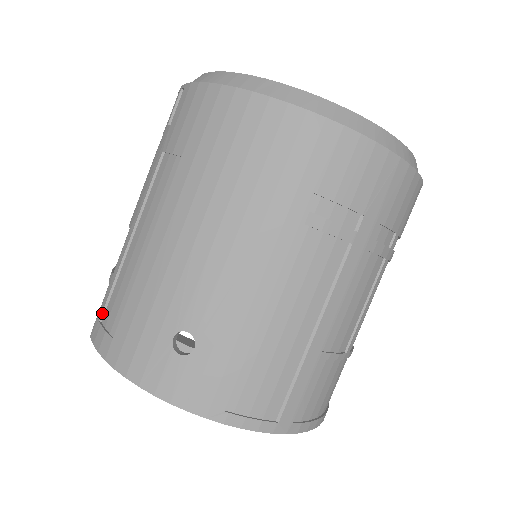
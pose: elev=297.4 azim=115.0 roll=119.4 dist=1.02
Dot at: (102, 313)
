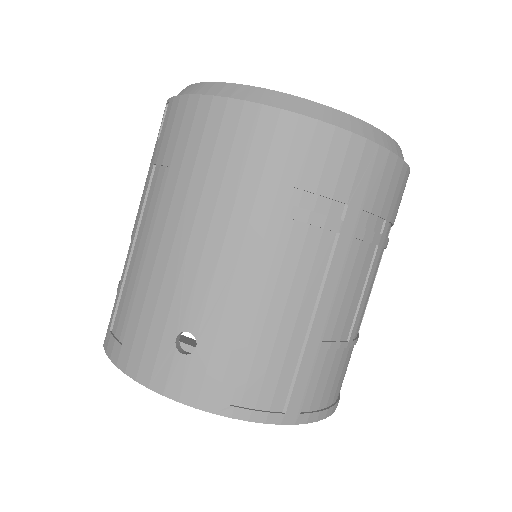
Dot at: (112, 323)
